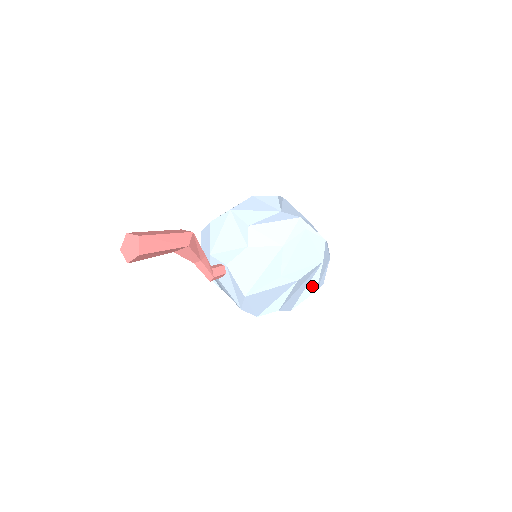
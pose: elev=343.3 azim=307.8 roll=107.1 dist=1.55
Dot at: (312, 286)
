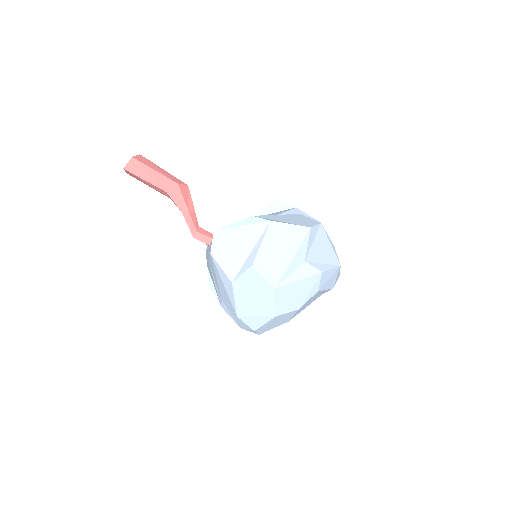
Dot at: (300, 256)
